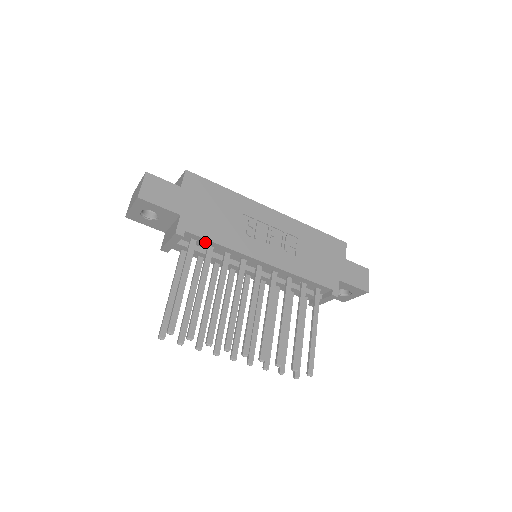
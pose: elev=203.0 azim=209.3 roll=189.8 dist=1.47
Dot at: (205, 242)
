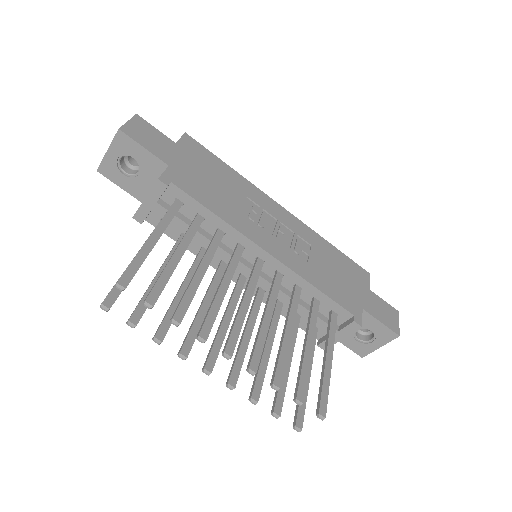
Dot at: (194, 207)
